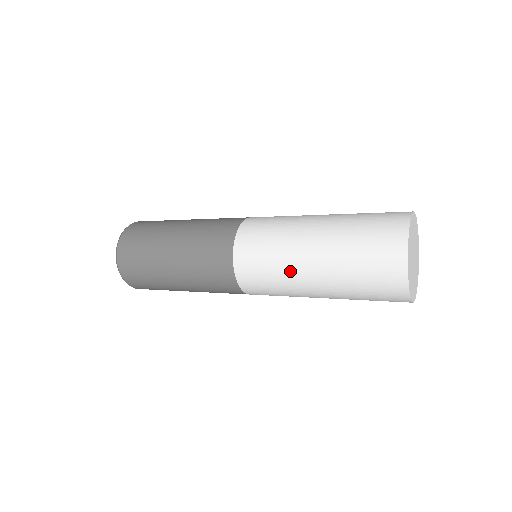
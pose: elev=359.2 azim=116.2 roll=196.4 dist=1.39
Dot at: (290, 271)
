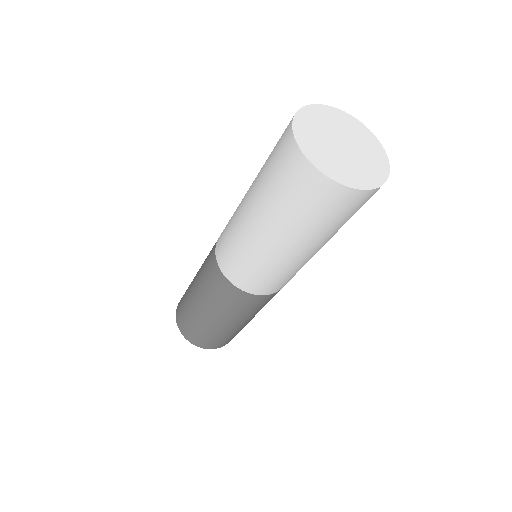
Dot at: (238, 212)
